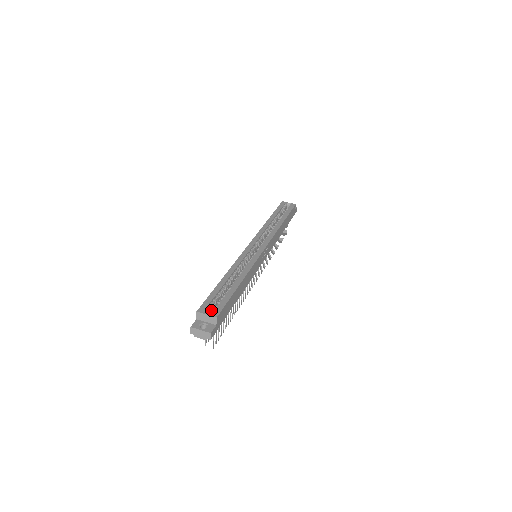
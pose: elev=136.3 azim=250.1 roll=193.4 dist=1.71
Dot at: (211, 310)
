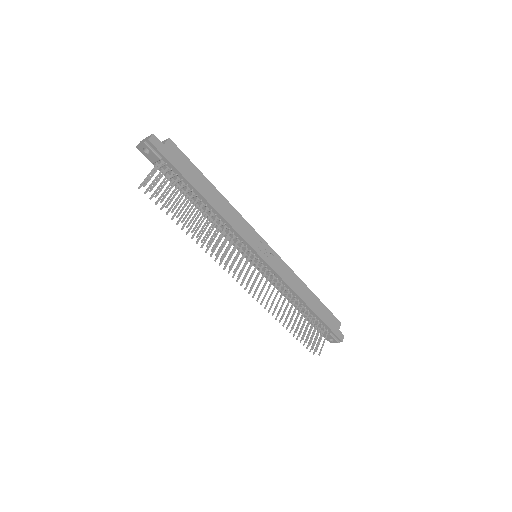
Dot at: occluded
